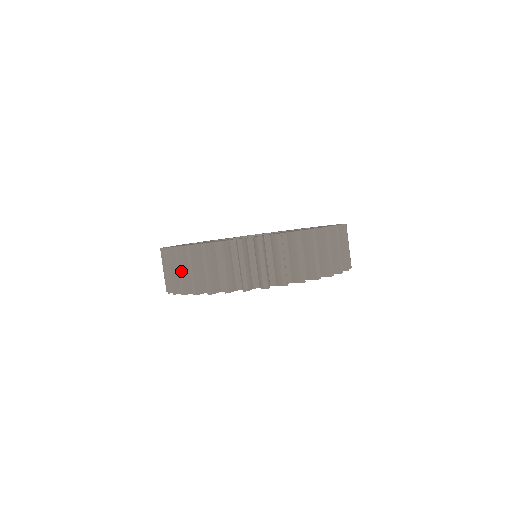
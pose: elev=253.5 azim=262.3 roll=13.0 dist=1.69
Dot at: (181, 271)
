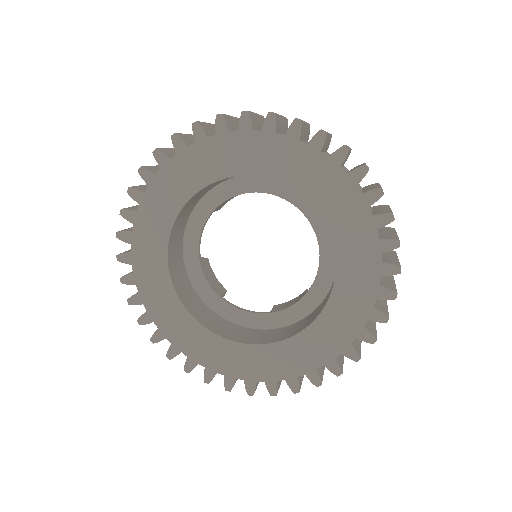
Dot at: (189, 135)
